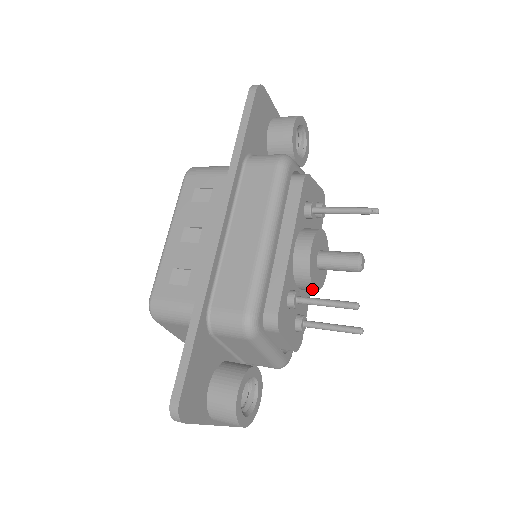
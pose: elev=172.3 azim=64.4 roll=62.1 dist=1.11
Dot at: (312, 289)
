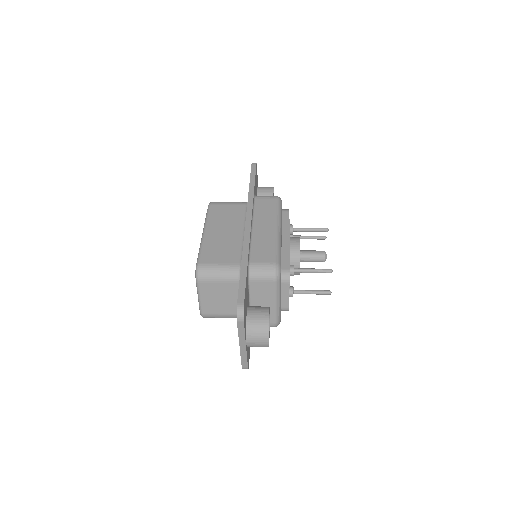
Dot at: occluded
